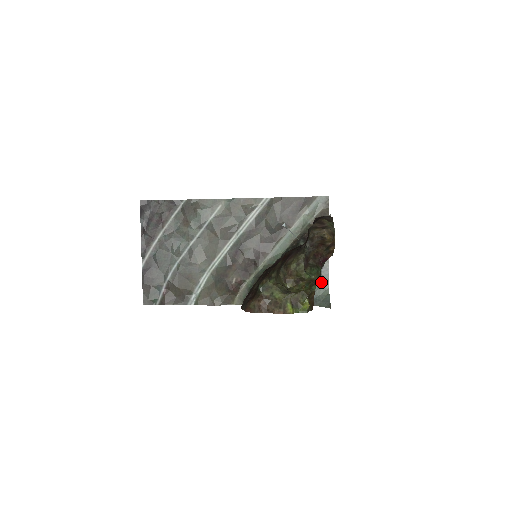
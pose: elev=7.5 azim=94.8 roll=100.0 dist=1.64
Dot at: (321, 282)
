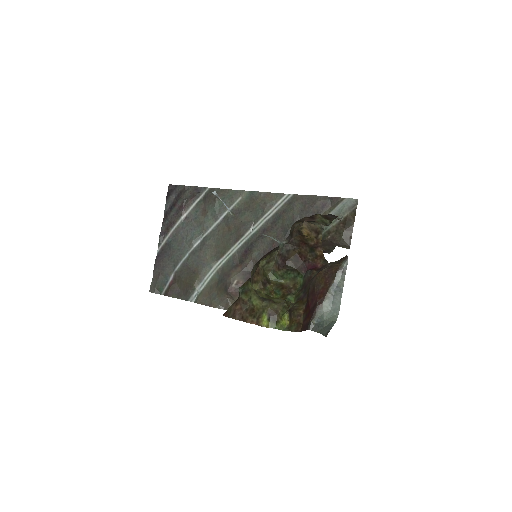
Dot at: (330, 304)
